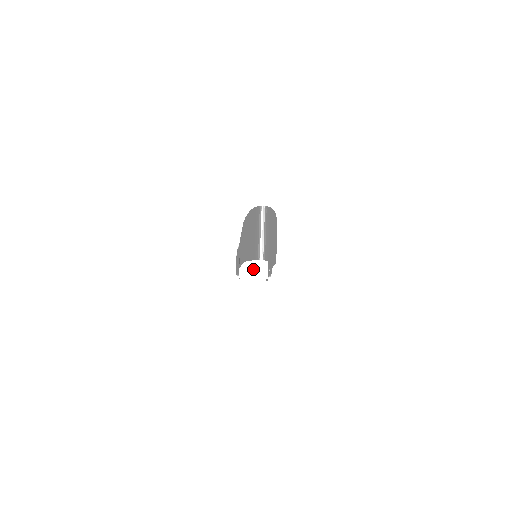
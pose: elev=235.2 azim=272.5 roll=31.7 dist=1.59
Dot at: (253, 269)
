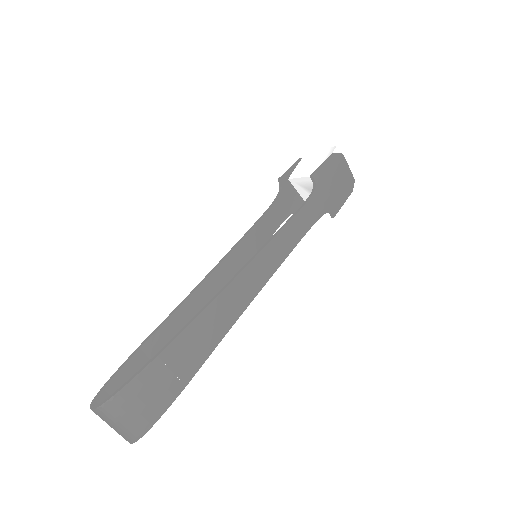
Dot at: occluded
